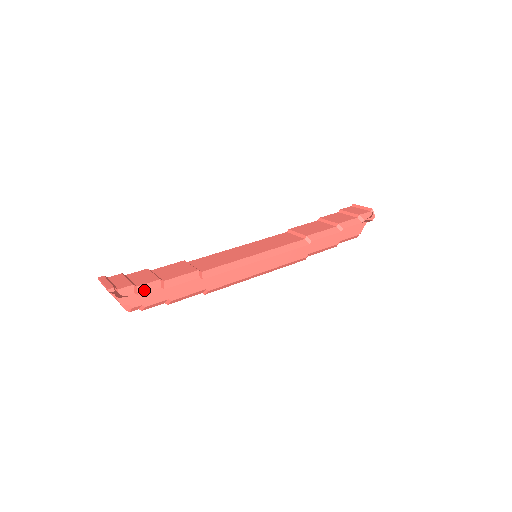
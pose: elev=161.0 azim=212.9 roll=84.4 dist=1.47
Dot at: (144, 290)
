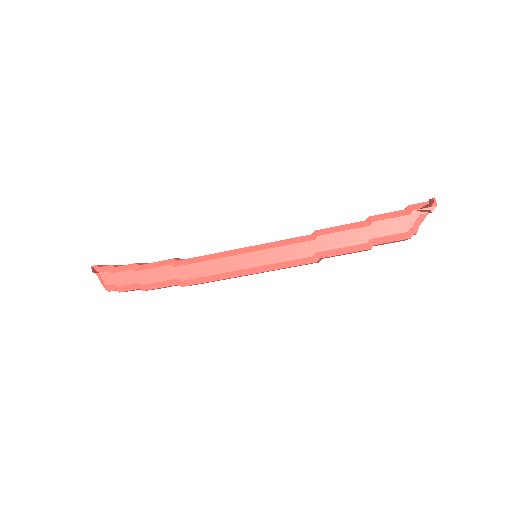
Dot at: (118, 270)
